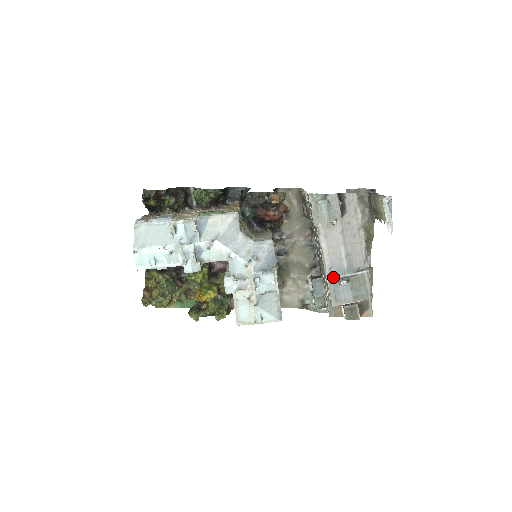
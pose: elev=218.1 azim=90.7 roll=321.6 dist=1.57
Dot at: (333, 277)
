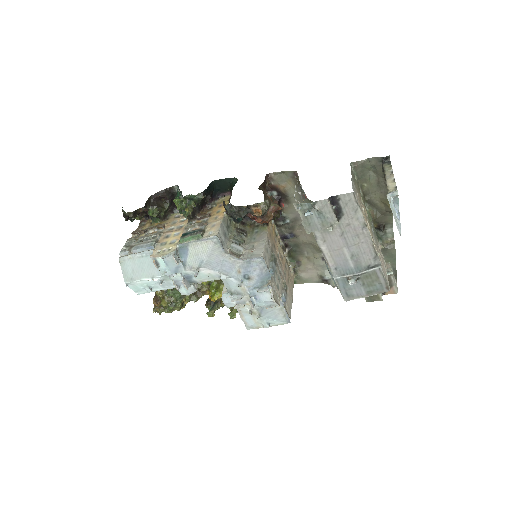
Dot at: (340, 276)
